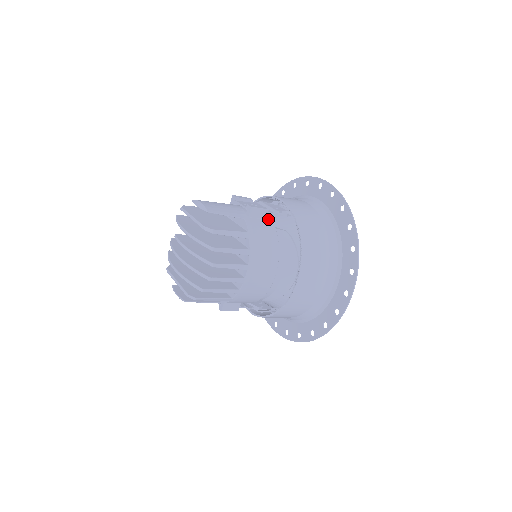
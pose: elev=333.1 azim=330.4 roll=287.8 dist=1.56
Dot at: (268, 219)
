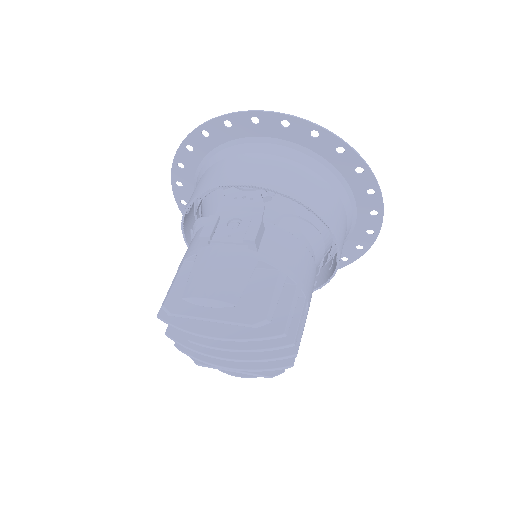
Dot at: (264, 226)
